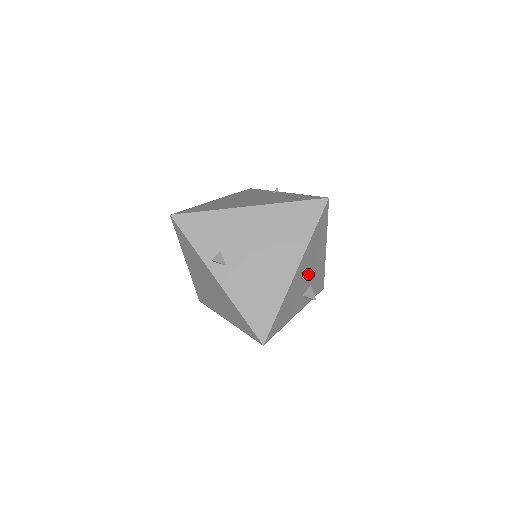
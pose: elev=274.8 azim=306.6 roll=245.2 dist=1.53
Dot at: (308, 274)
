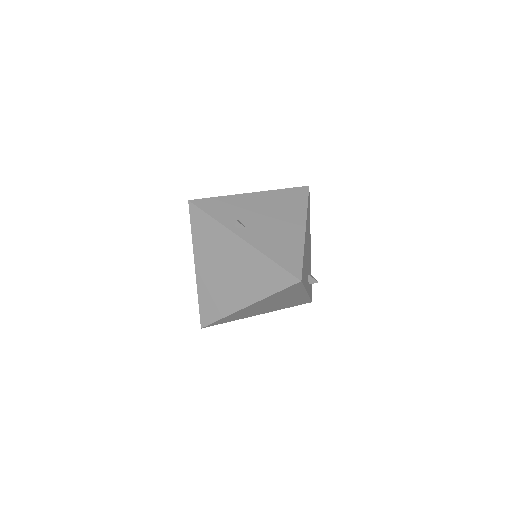
Dot at: (308, 253)
